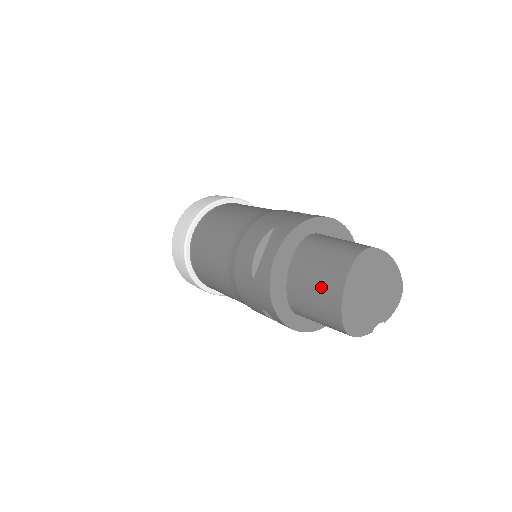
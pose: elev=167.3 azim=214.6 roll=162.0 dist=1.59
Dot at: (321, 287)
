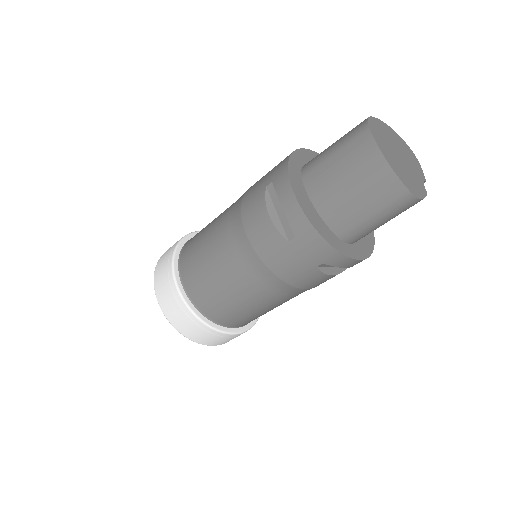
Dot at: (360, 180)
